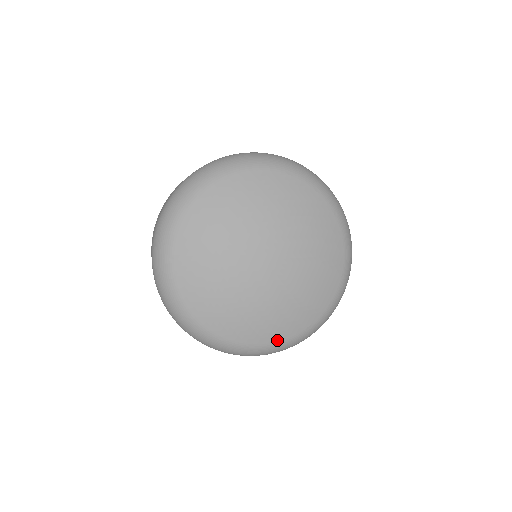
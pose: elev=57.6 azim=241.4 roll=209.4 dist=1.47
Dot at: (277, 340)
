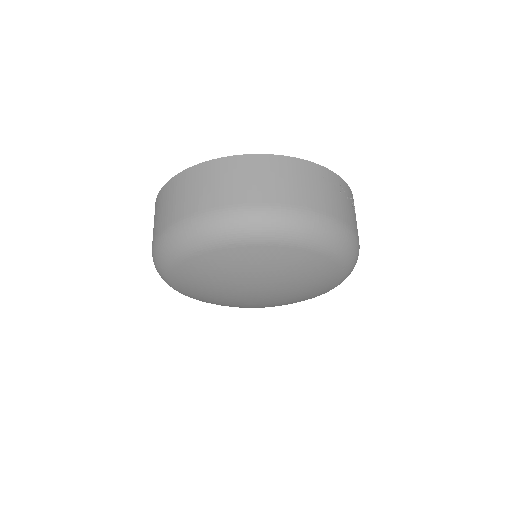
Dot at: (325, 292)
